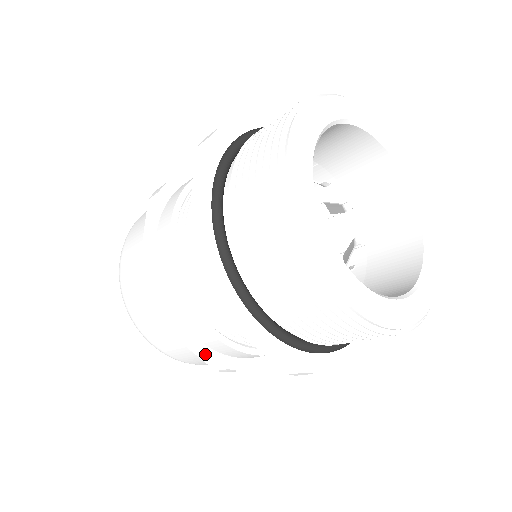
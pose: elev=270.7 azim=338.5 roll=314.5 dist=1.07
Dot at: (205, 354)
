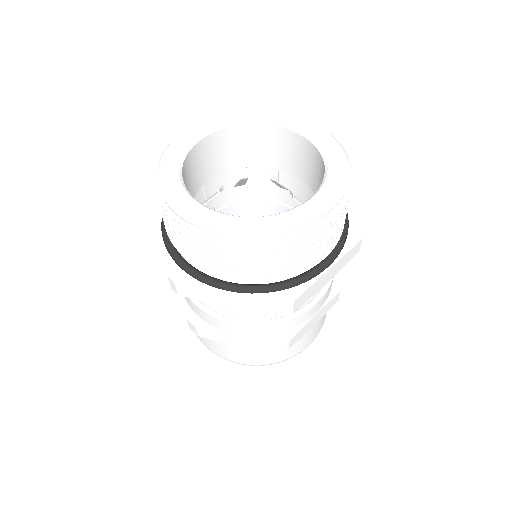
Dot at: (254, 344)
